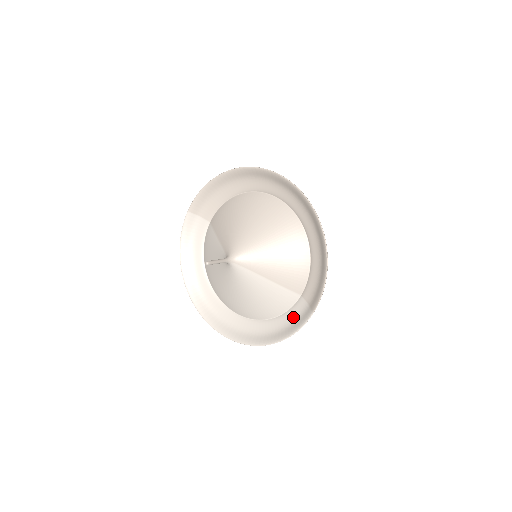
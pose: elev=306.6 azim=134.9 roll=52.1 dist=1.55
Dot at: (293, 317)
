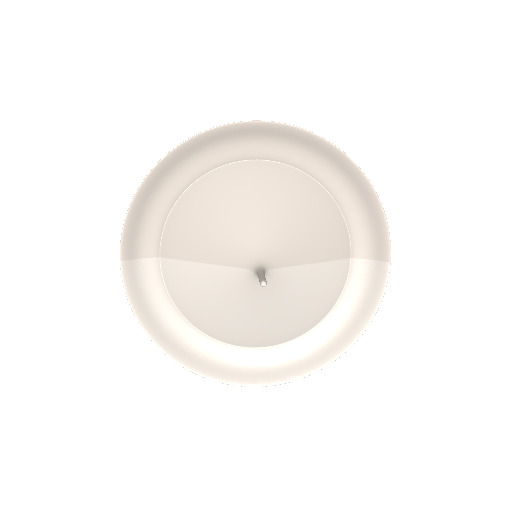
Dot at: (359, 290)
